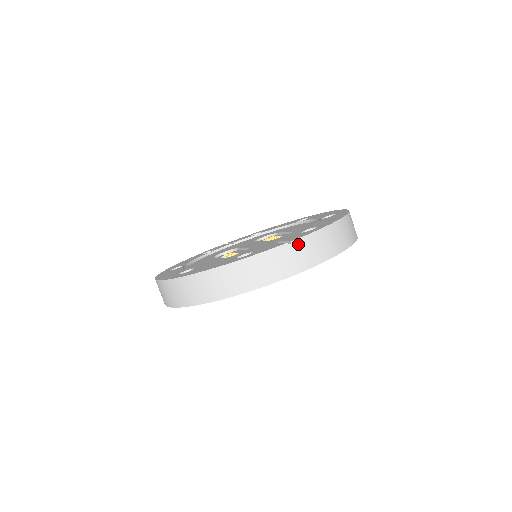
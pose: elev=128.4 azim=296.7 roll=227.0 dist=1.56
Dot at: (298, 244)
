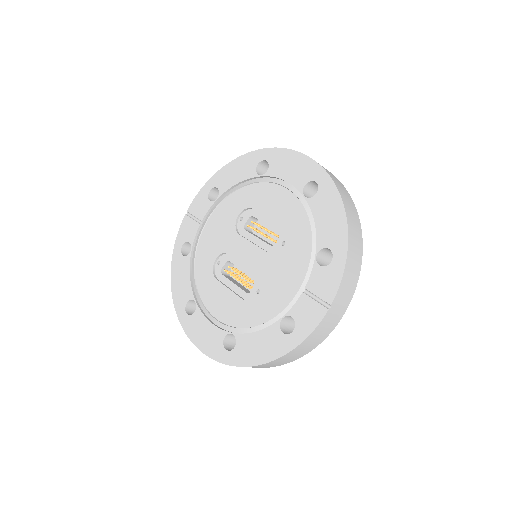
Dot at: (336, 300)
